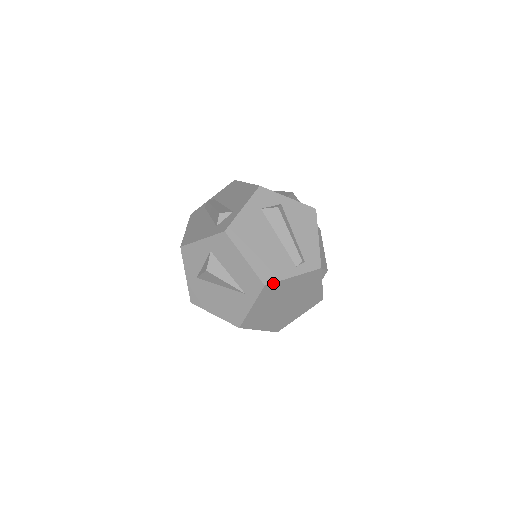
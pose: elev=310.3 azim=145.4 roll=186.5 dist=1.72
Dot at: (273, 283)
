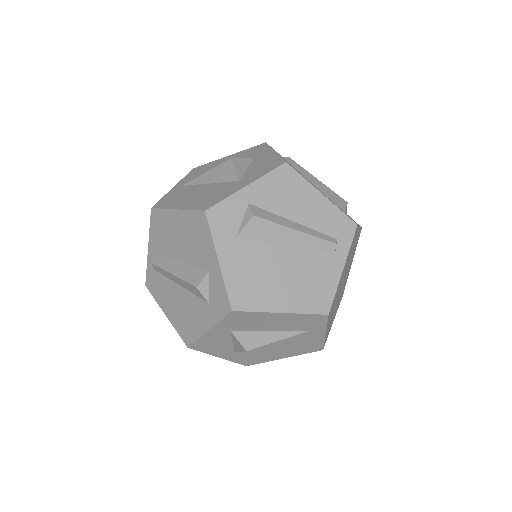
Dot at: (332, 301)
